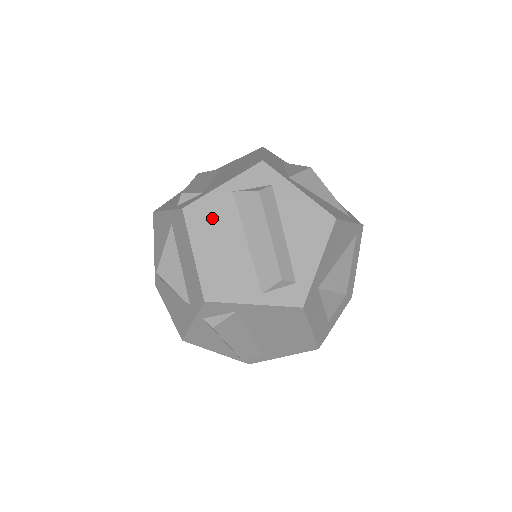
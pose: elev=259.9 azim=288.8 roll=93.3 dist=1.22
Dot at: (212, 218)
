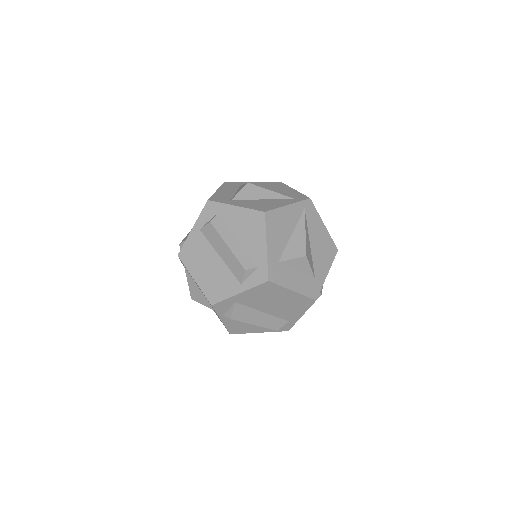
Dot at: (195, 252)
